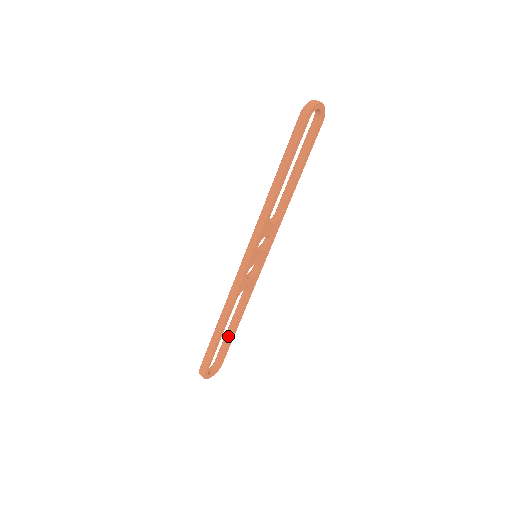
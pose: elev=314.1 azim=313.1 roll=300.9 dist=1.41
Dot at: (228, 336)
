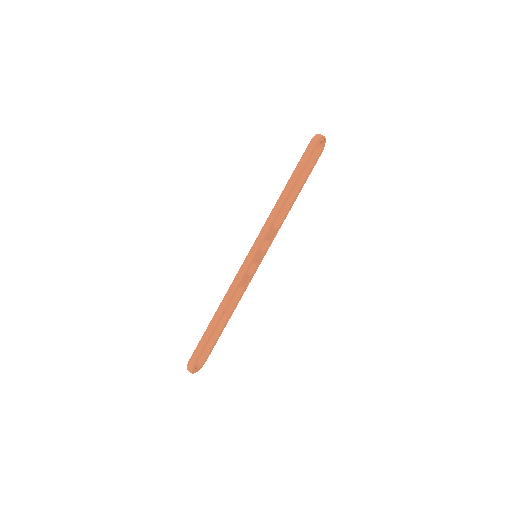
Dot at: (217, 332)
